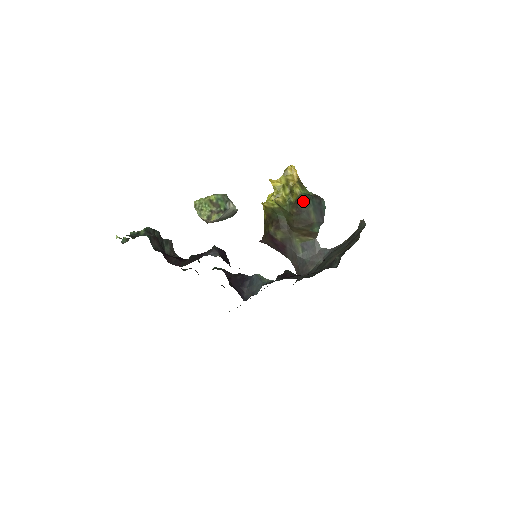
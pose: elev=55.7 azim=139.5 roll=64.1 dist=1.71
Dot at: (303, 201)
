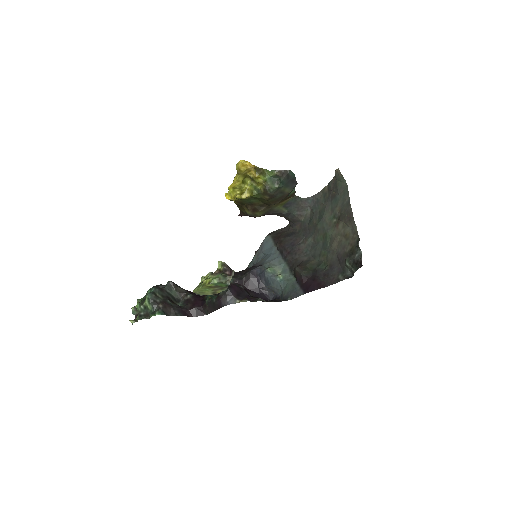
Dot at: (273, 190)
